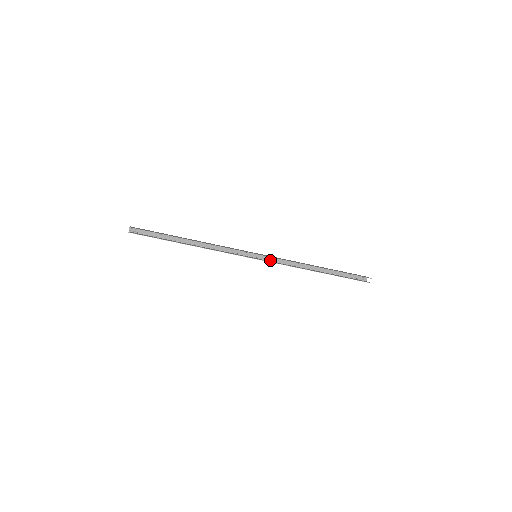
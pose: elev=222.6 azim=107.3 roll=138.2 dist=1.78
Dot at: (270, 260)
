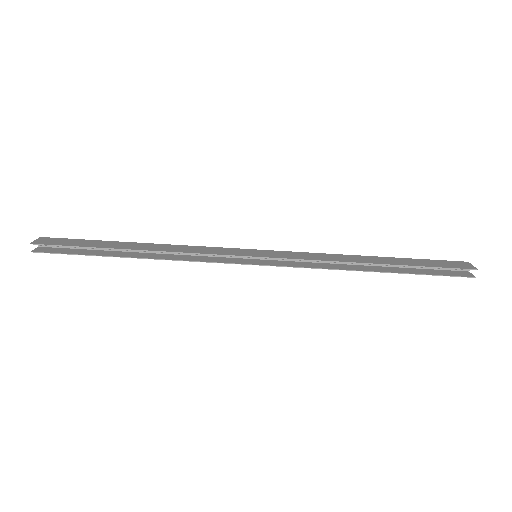
Dot at: (282, 259)
